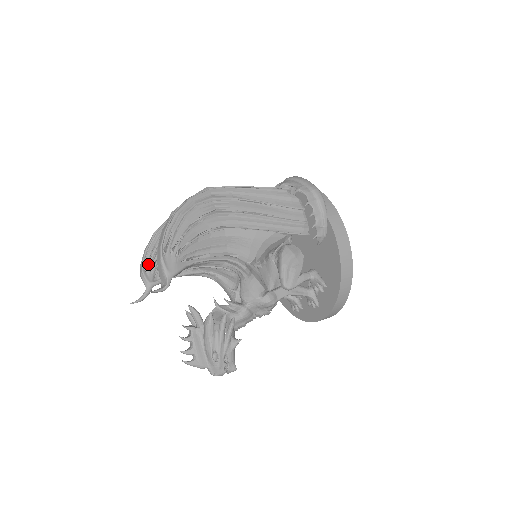
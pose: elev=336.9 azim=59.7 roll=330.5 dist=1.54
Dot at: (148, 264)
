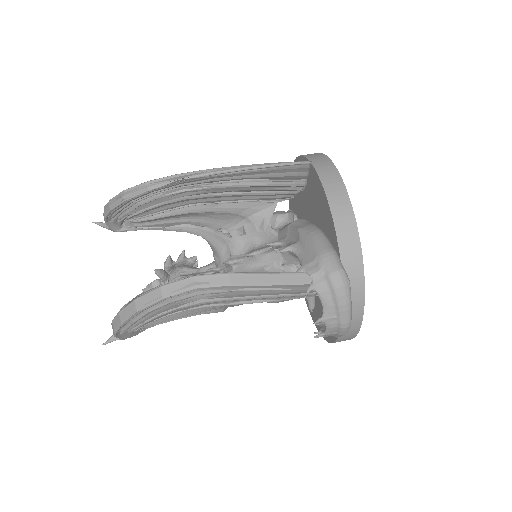
Dot at: (114, 218)
